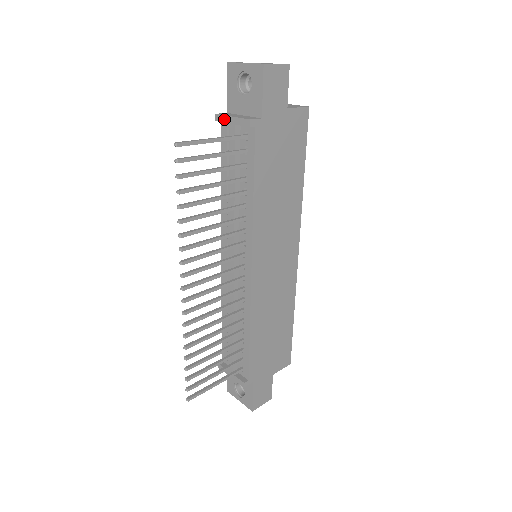
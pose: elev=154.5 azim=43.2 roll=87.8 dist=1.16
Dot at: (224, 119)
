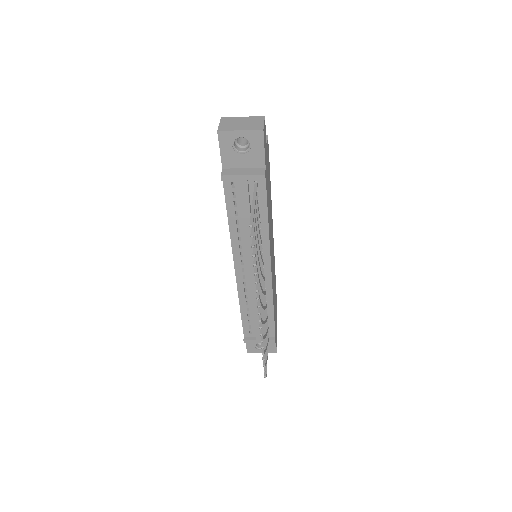
Dot at: (233, 178)
